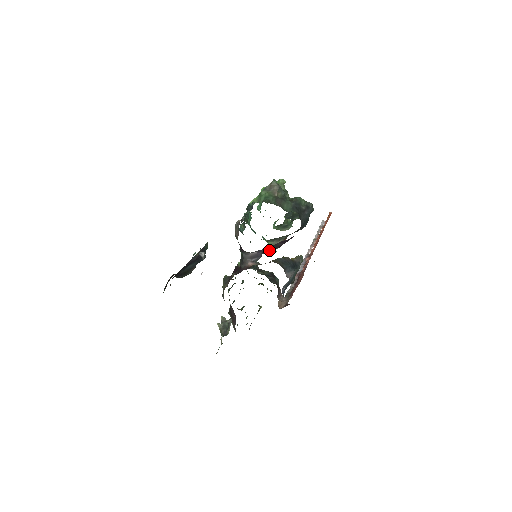
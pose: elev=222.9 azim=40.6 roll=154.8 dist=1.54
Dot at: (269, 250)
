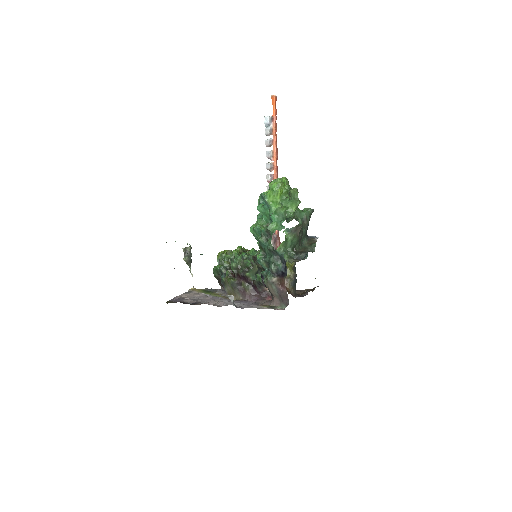
Dot at: occluded
